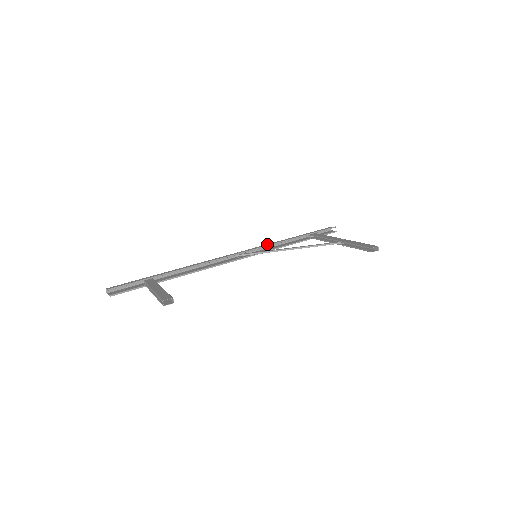
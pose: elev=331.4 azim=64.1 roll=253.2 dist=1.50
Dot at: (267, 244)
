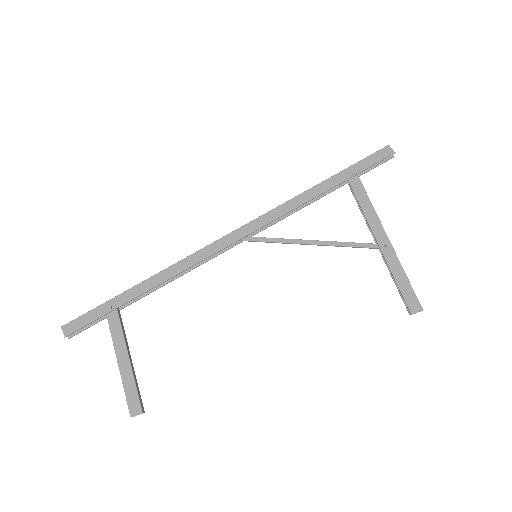
Dot at: (277, 208)
